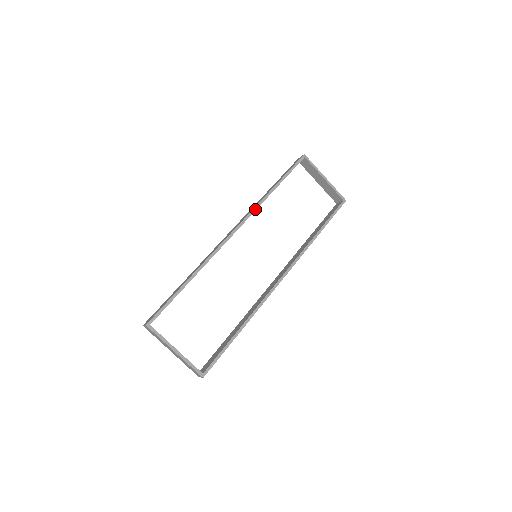
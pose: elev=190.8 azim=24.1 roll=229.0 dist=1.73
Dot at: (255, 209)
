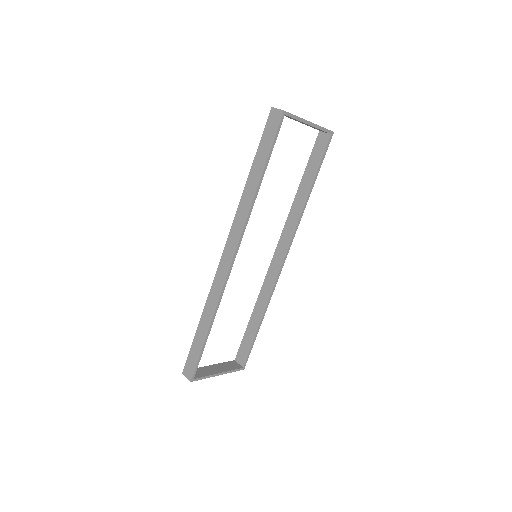
Dot at: (247, 222)
